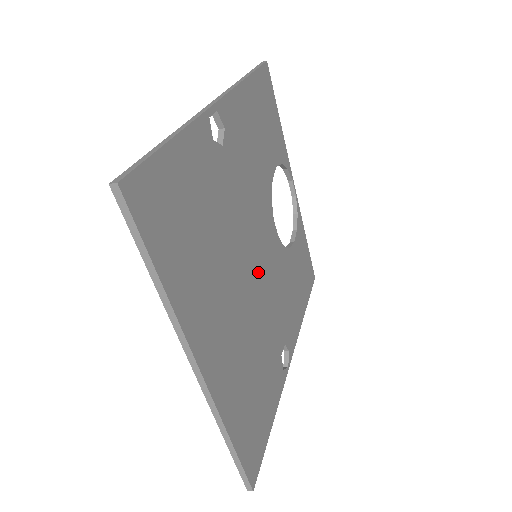
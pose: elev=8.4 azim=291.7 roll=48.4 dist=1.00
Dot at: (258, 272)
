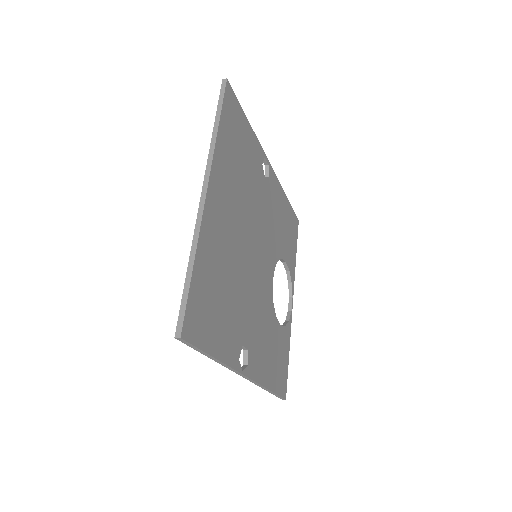
Dot at: (254, 260)
